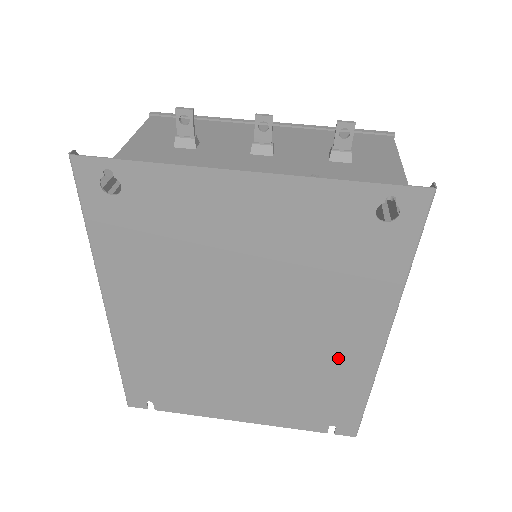
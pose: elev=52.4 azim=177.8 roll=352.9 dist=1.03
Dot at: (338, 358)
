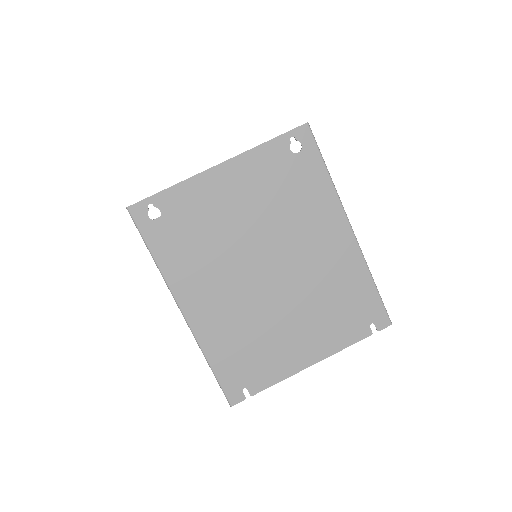
Dot at: (335, 259)
